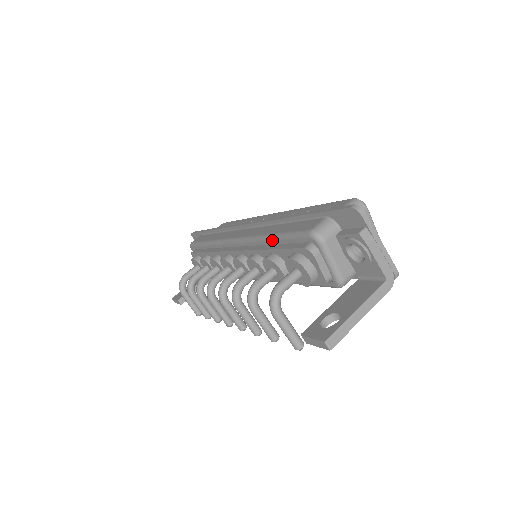
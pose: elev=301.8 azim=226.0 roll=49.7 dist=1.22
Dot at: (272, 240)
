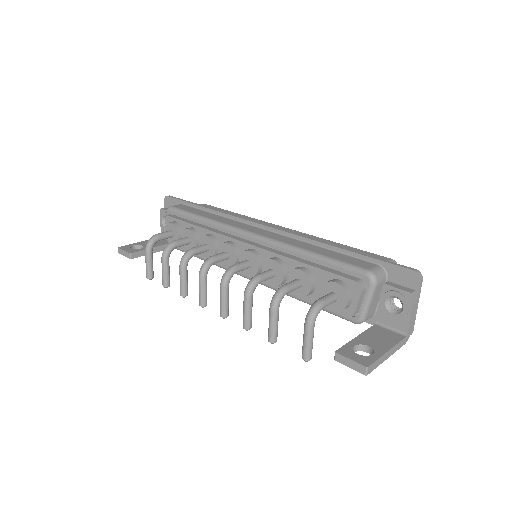
Dot at: (311, 257)
